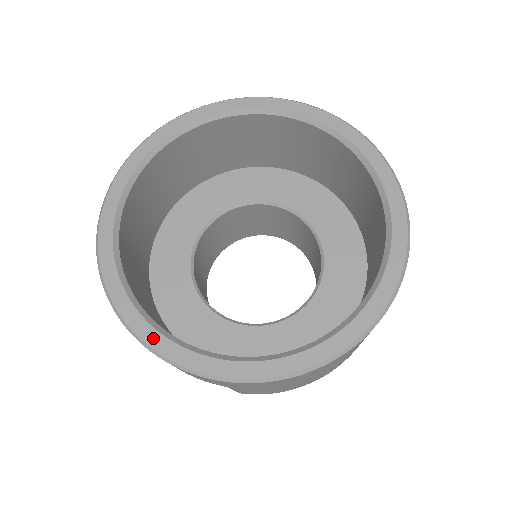
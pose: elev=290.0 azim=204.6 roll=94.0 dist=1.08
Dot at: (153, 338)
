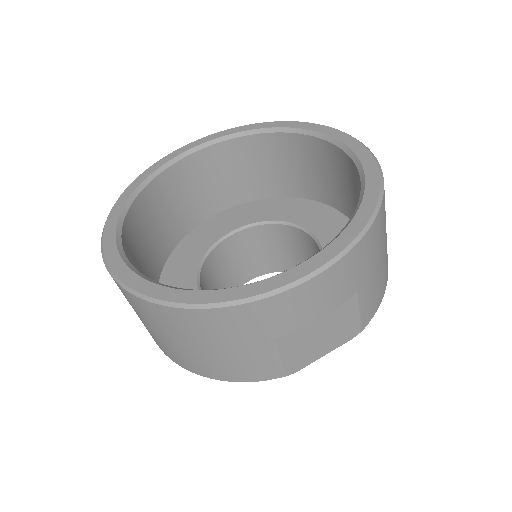
Dot at: (271, 284)
